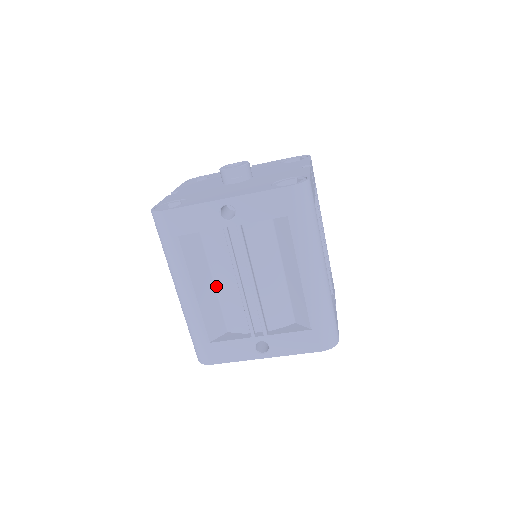
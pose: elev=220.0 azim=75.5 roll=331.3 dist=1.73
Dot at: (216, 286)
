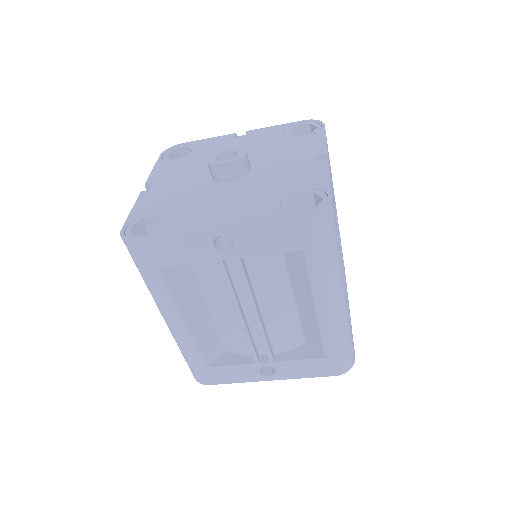
Dot at: (211, 310)
